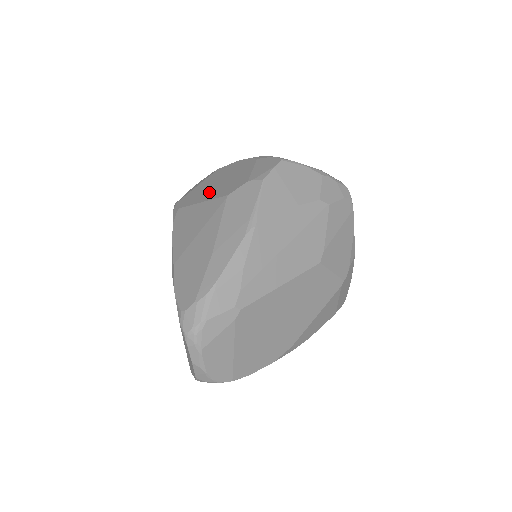
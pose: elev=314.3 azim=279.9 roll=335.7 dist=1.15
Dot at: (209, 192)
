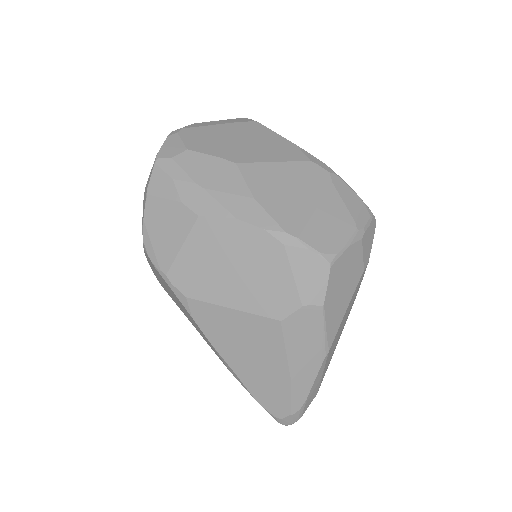
Dot at: (231, 289)
